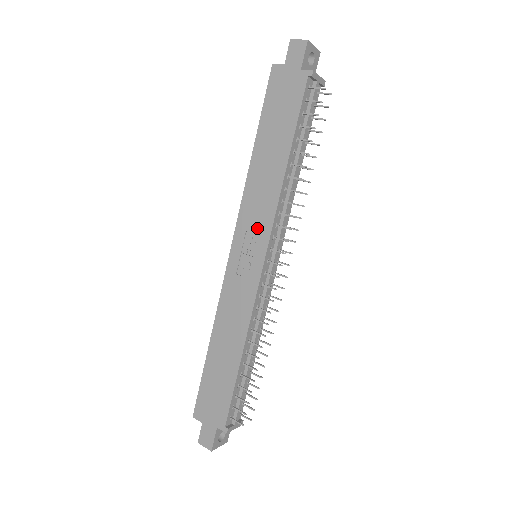
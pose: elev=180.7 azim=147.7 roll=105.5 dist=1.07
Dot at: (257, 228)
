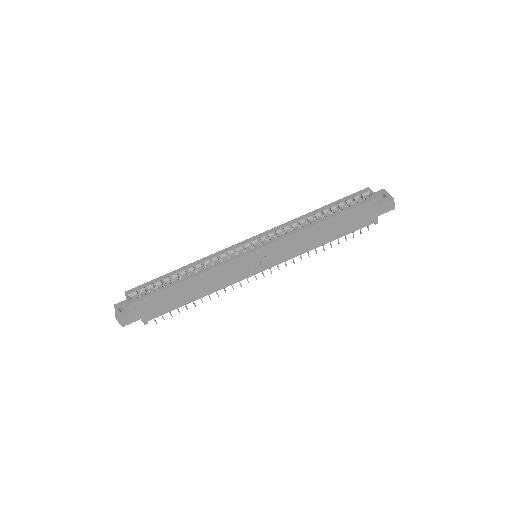
Dot at: (279, 255)
